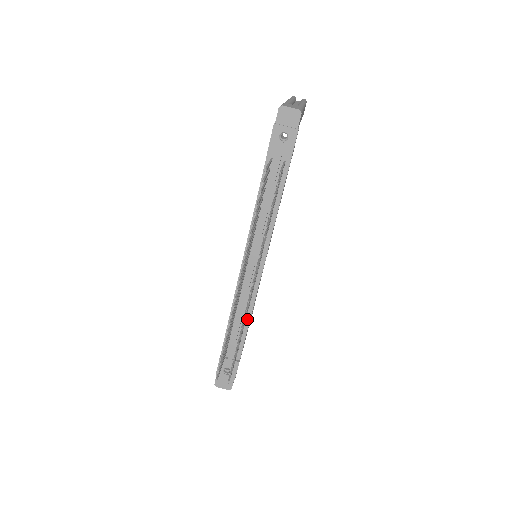
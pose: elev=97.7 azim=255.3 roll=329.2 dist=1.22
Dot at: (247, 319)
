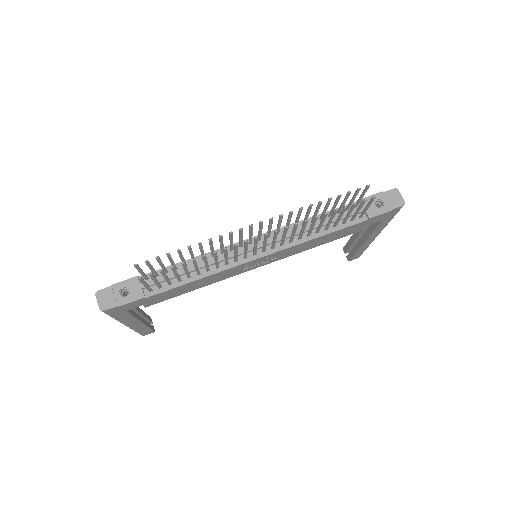
Dot at: (200, 275)
